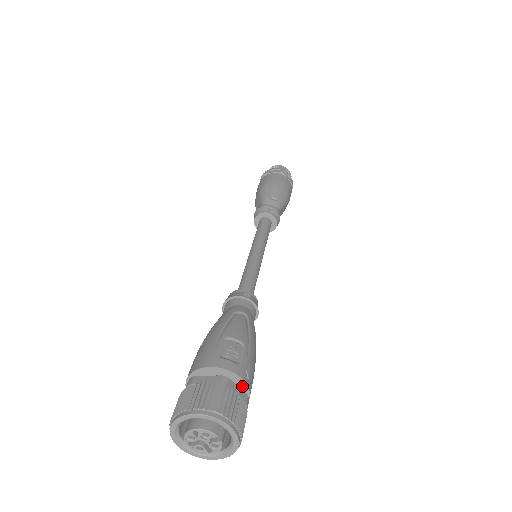
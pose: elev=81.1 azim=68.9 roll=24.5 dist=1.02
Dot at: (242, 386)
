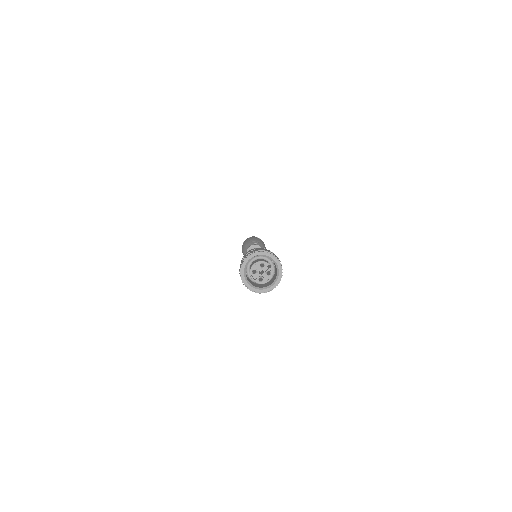
Dot at: occluded
